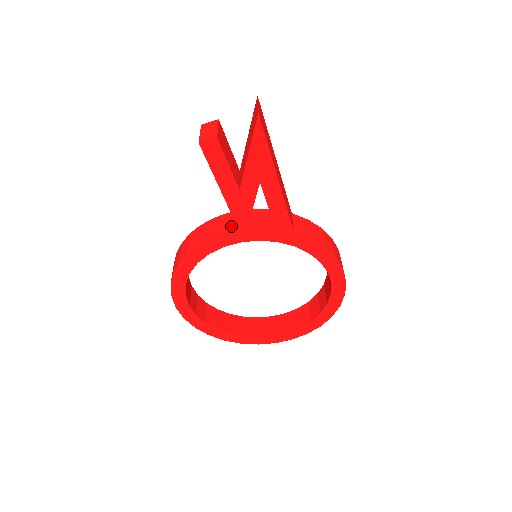
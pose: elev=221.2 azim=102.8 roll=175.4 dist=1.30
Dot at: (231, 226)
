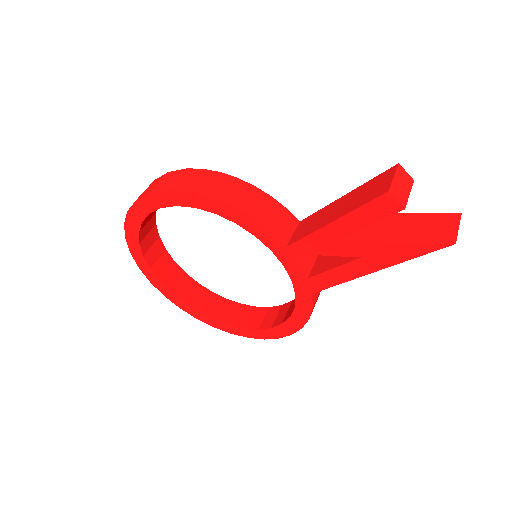
Dot at: (284, 233)
